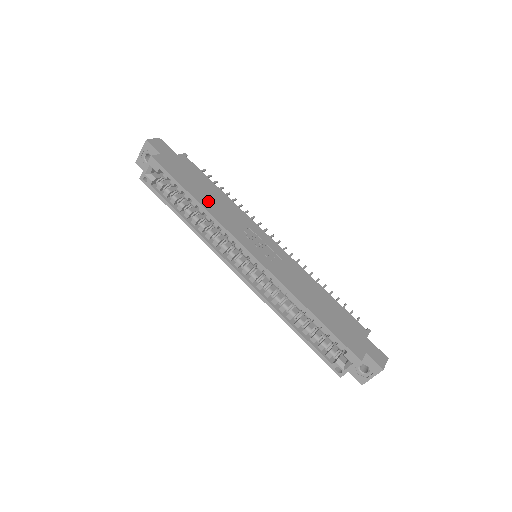
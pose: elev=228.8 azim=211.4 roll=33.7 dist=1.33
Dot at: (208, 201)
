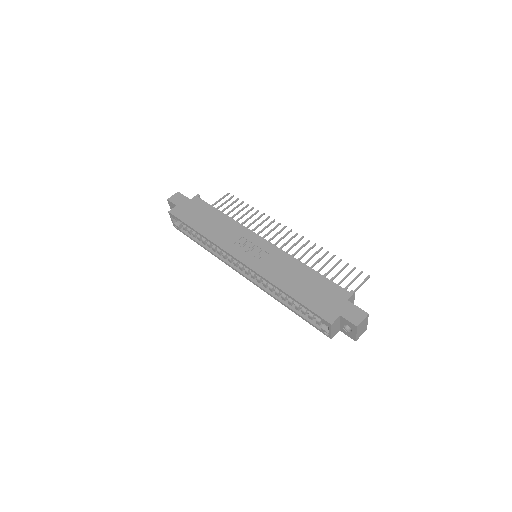
Dot at: (209, 229)
